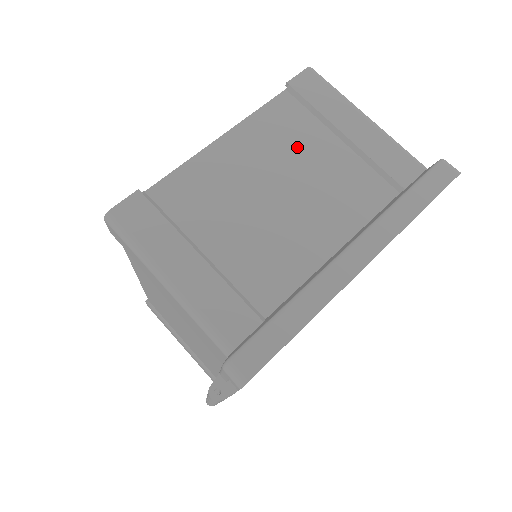
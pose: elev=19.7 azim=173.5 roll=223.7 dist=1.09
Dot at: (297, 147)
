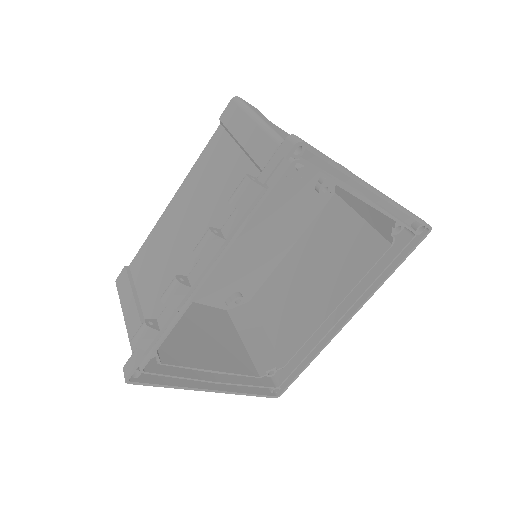
Dot at: occluded
